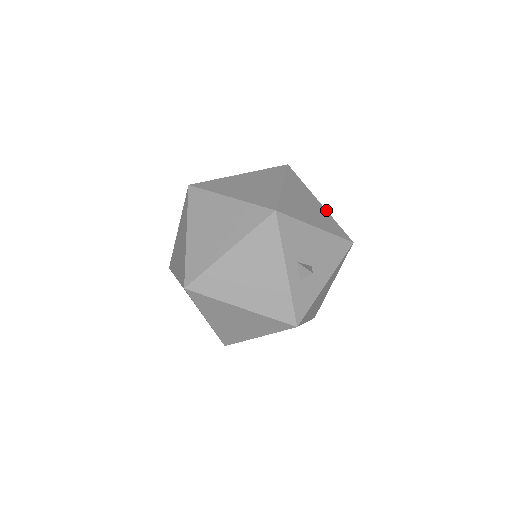
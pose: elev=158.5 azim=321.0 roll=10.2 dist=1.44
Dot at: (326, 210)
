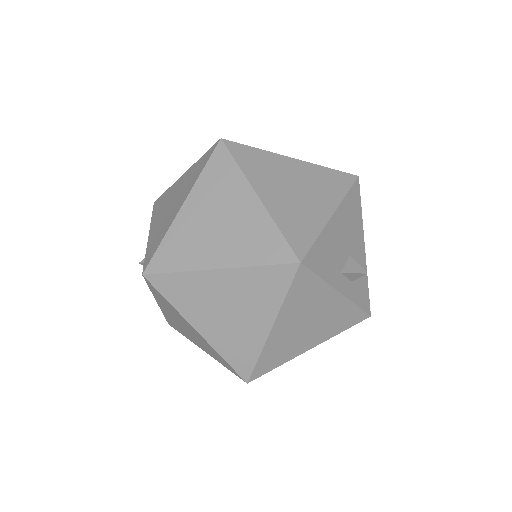
Dot at: (306, 162)
